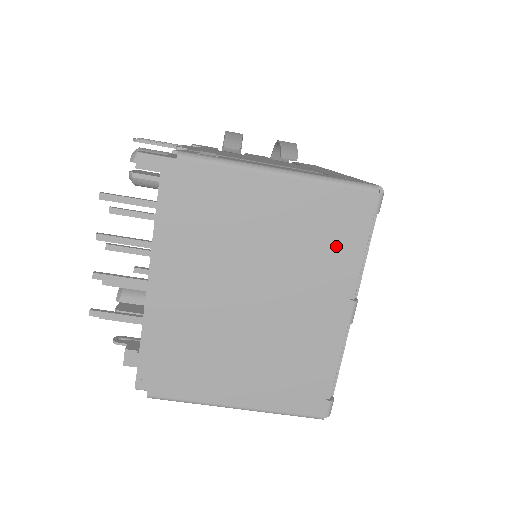
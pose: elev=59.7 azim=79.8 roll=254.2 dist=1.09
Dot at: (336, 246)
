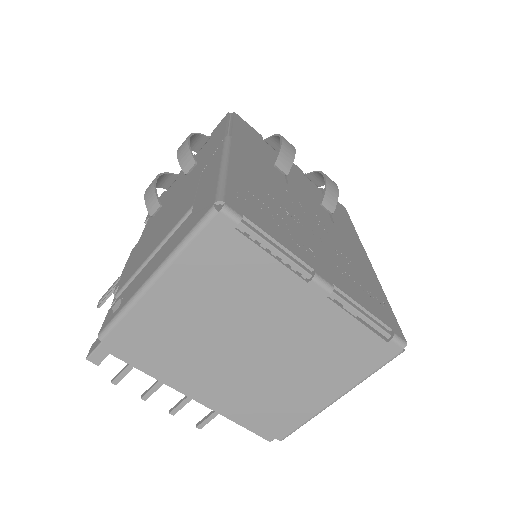
Dot at: (248, 270)
